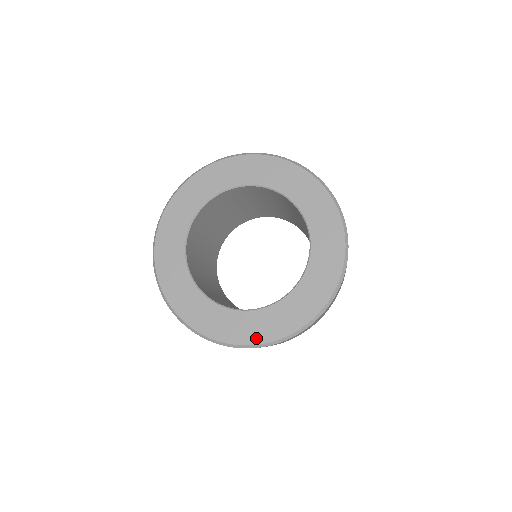
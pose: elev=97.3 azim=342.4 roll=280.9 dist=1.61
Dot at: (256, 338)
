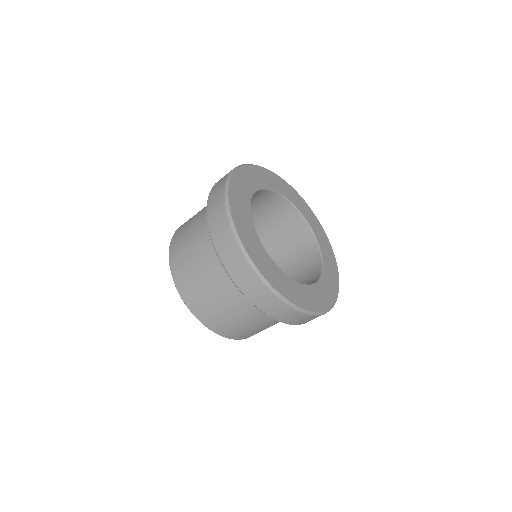
Dot at: (330, 300)
